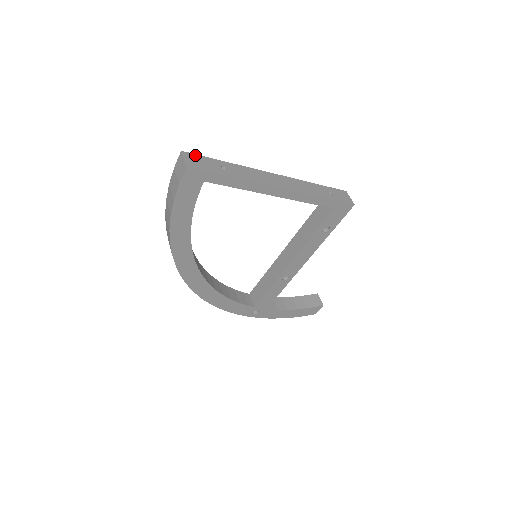
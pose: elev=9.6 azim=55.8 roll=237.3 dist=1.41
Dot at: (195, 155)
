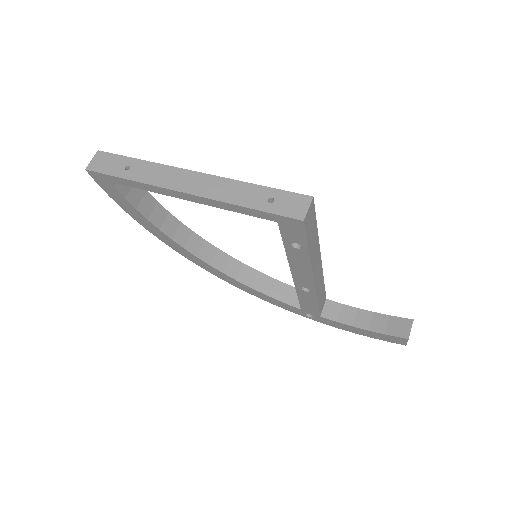
Dot at: (109, 154)
